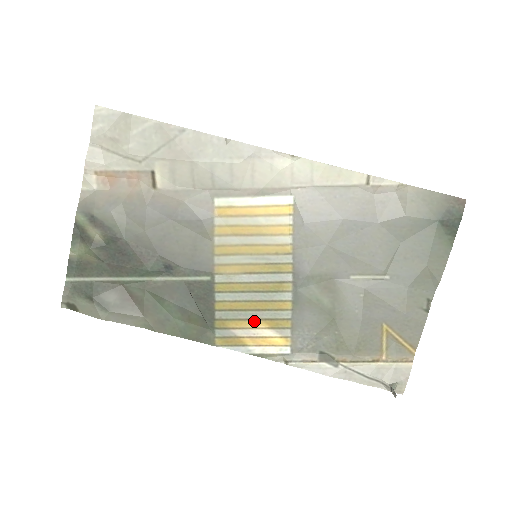
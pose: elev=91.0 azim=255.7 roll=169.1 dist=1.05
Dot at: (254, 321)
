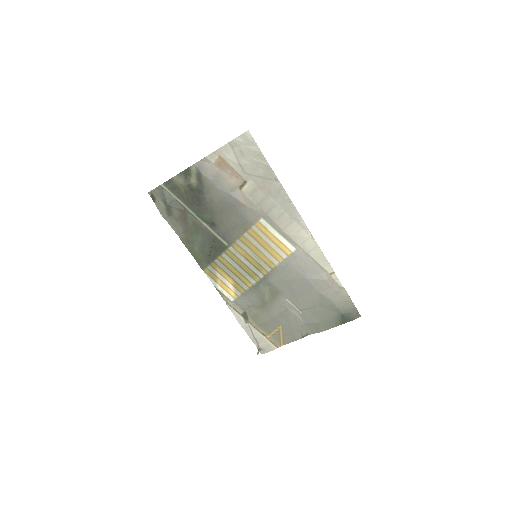
Dot at: (229, 277)
